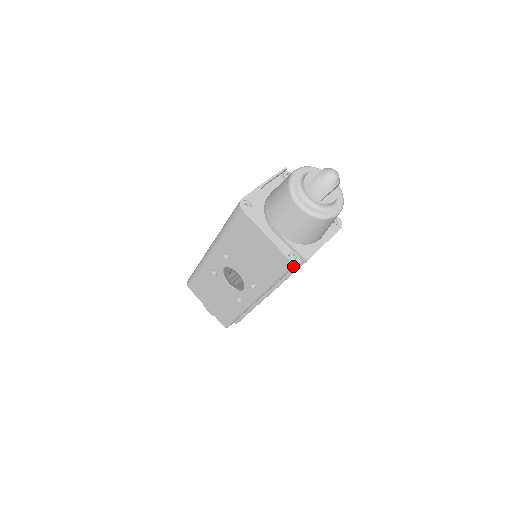
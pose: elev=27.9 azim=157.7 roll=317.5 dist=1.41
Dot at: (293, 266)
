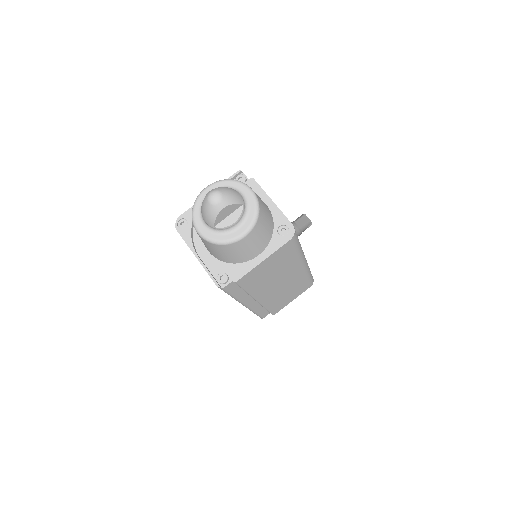
Dot at: (221, 288)
